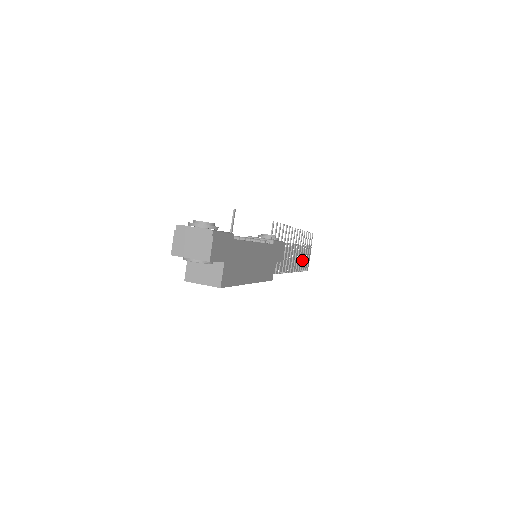
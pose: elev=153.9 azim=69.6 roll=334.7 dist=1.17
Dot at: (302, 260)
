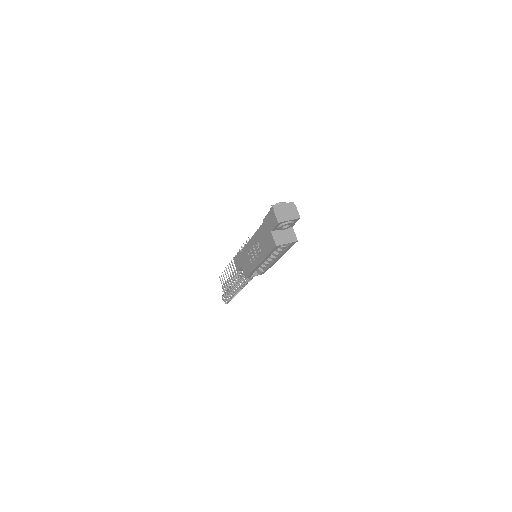
Dot at: occluded
